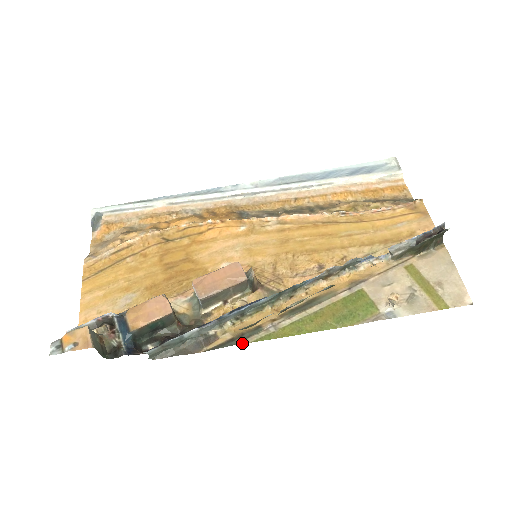
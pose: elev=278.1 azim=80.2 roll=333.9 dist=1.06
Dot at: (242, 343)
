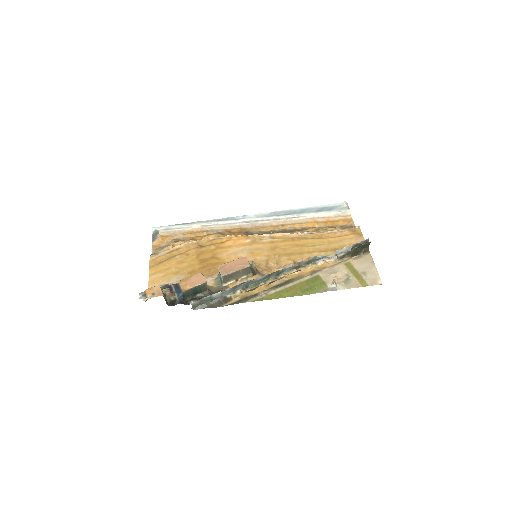
Dot at: occluded
